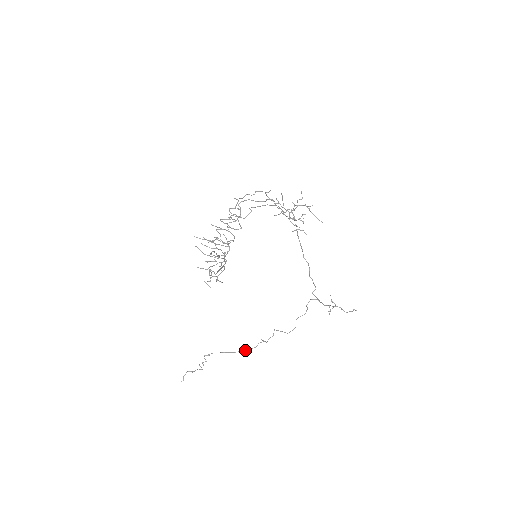
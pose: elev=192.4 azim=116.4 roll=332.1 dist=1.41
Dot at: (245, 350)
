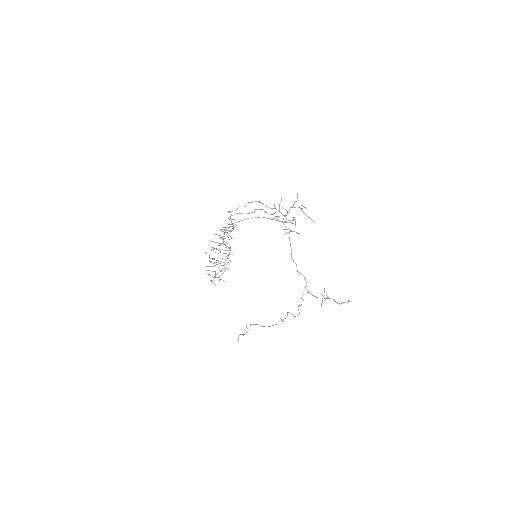
Dot at: (269, 326)
